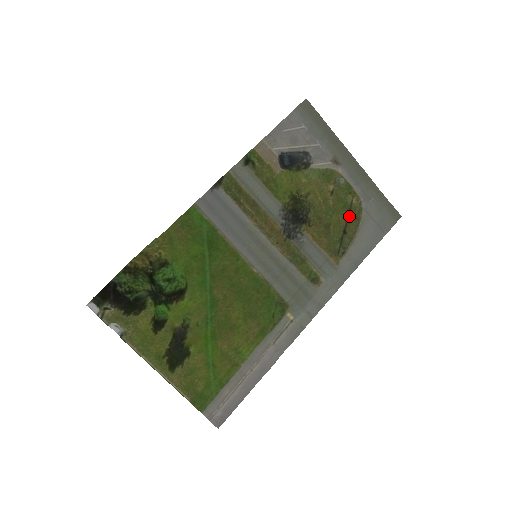
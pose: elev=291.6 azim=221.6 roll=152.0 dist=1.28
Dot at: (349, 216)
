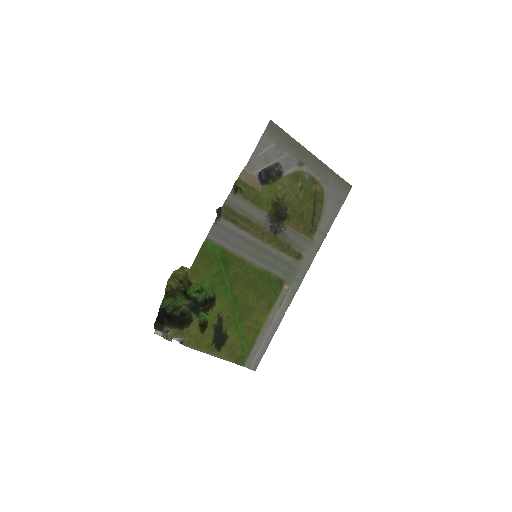
Dot at: (315, 201)
